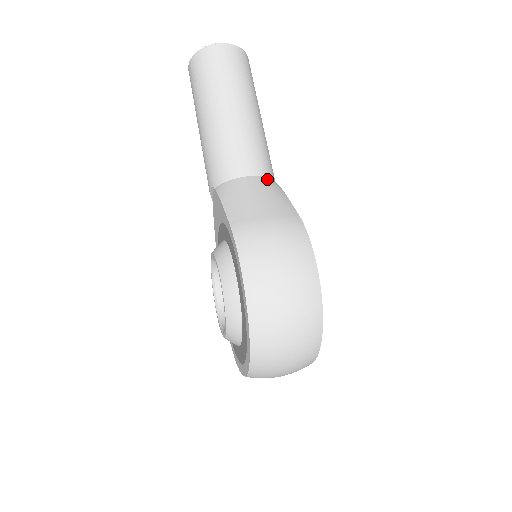
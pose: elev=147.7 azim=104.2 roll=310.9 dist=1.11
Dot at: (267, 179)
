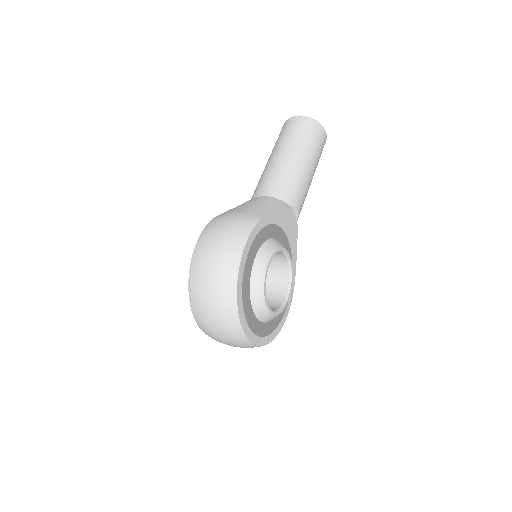
Dot at: (277, 200)
